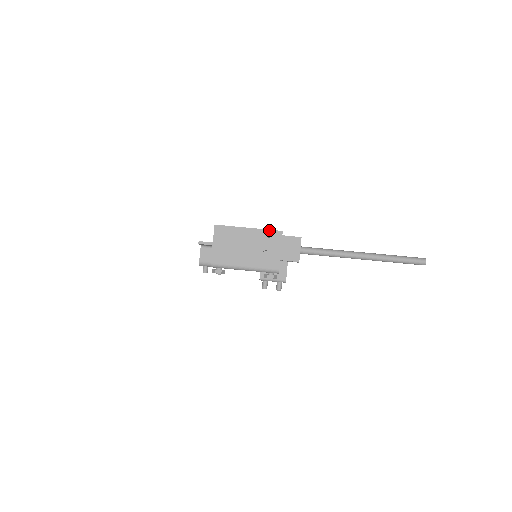
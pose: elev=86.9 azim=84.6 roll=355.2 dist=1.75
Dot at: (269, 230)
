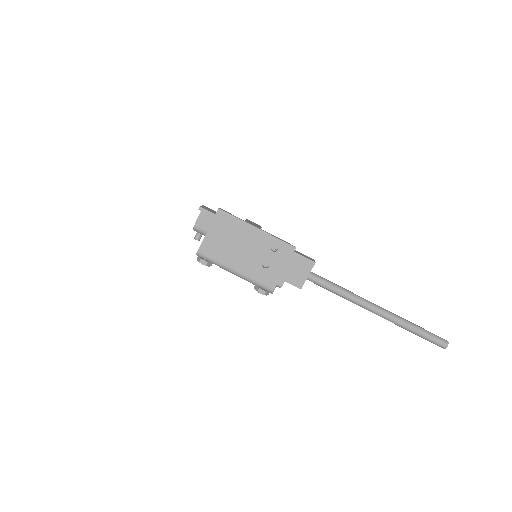
Dot at: (281, 240)
